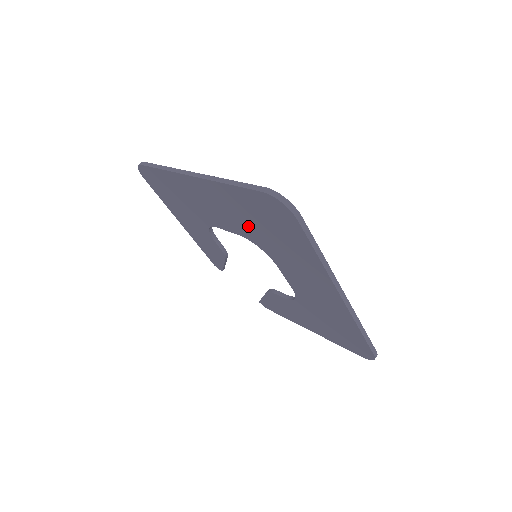
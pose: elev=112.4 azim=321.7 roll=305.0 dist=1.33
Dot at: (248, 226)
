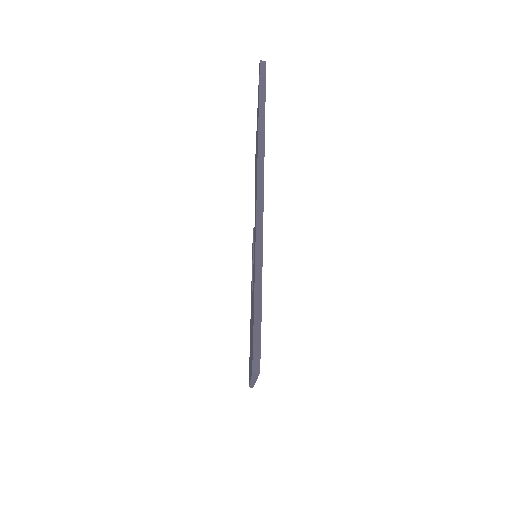
Dot at: occluded
